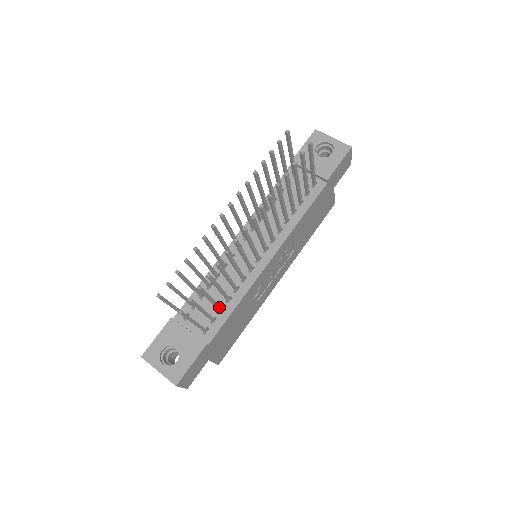
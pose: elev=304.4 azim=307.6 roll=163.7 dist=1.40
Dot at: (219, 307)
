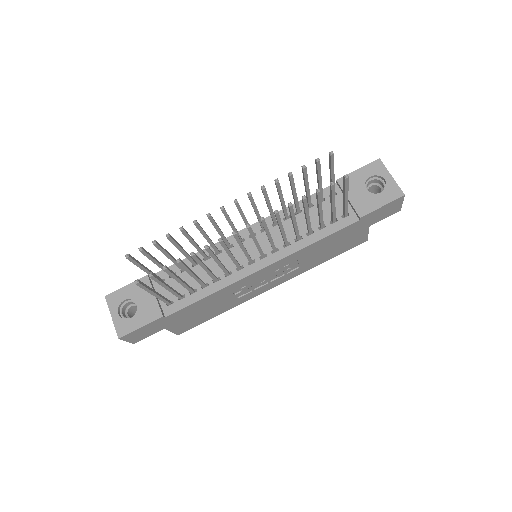
Dot at: (190, 289)
